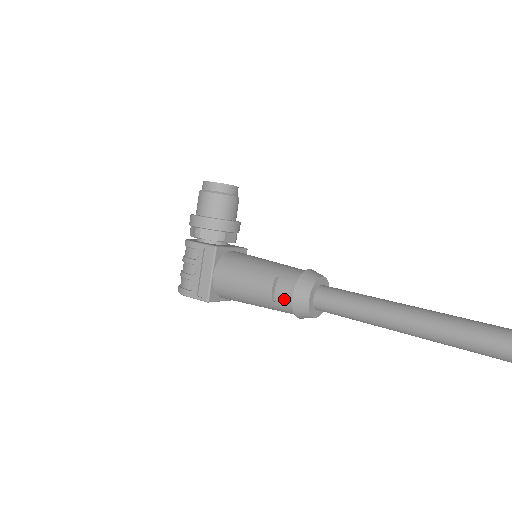
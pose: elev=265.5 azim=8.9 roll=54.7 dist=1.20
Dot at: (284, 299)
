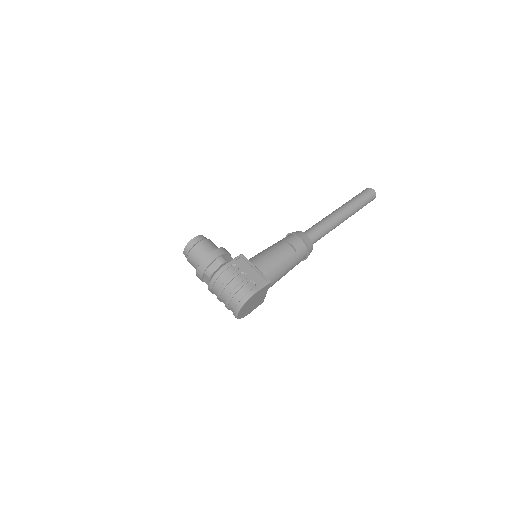
Dot at: (299, 244)
